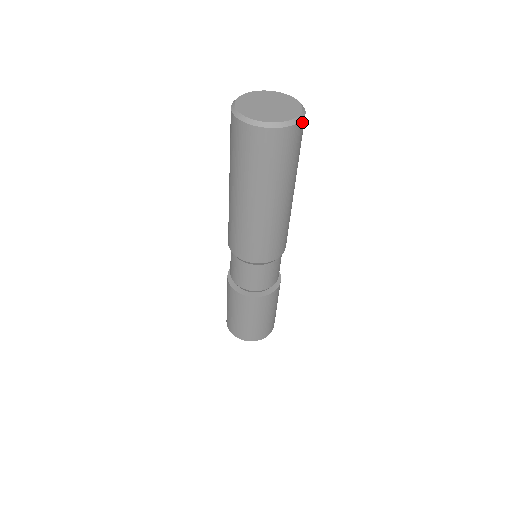
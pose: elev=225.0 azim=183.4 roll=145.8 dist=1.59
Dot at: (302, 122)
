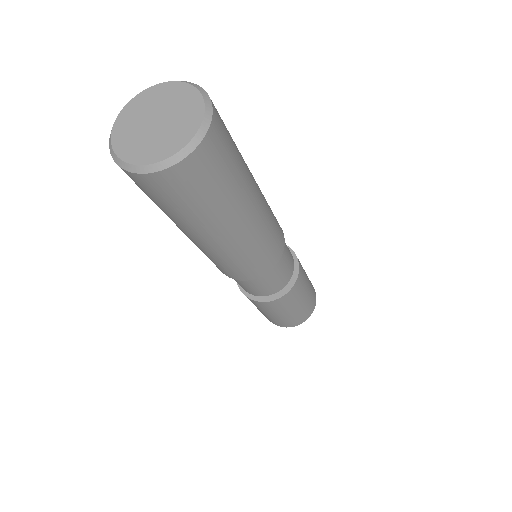
Dot at: (211, 102)
